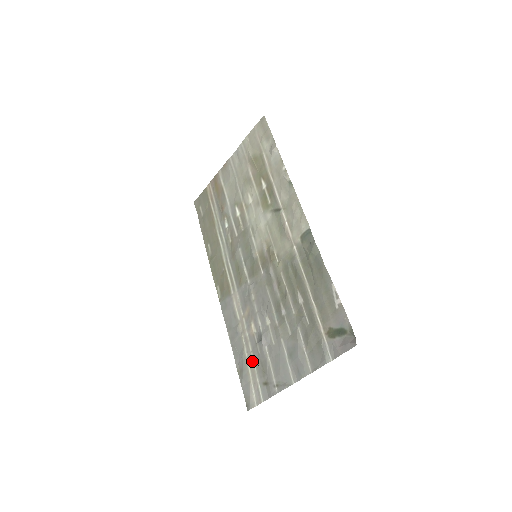
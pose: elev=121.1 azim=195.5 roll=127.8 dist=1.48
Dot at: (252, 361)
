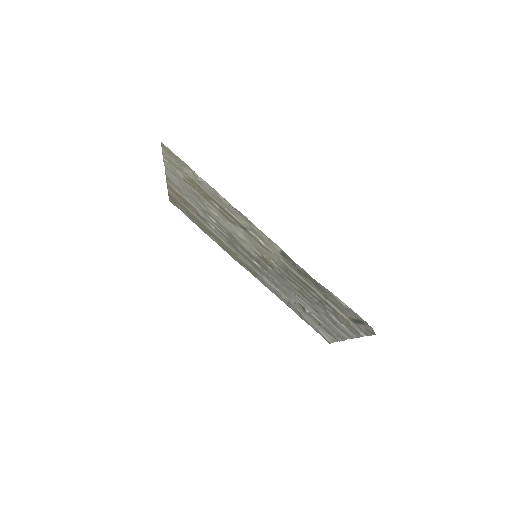
Dot at: (310, 319)
